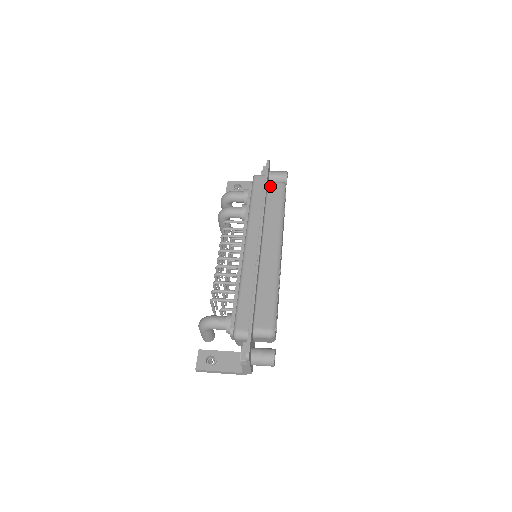
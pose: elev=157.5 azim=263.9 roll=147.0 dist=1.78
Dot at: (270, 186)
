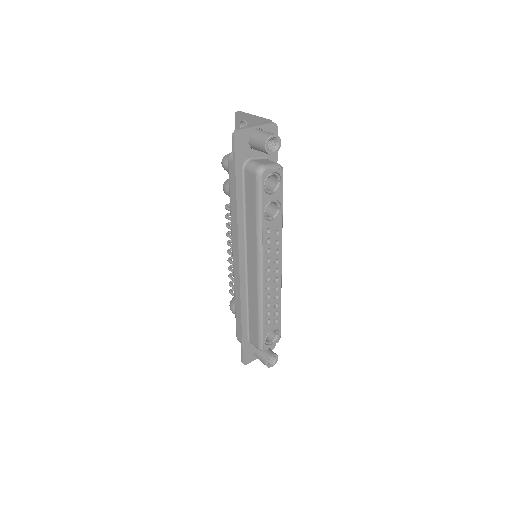
Dot at: (245, 176)
